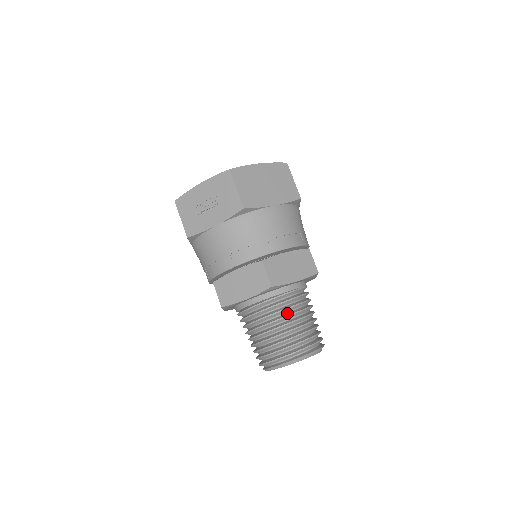
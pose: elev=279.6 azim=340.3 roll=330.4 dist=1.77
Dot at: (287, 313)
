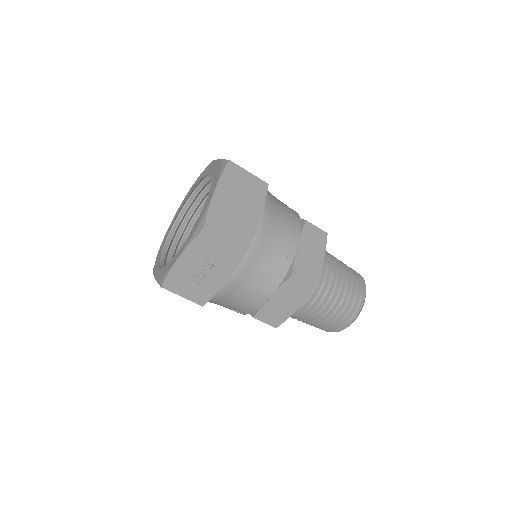
Dot at: (329, 287)
